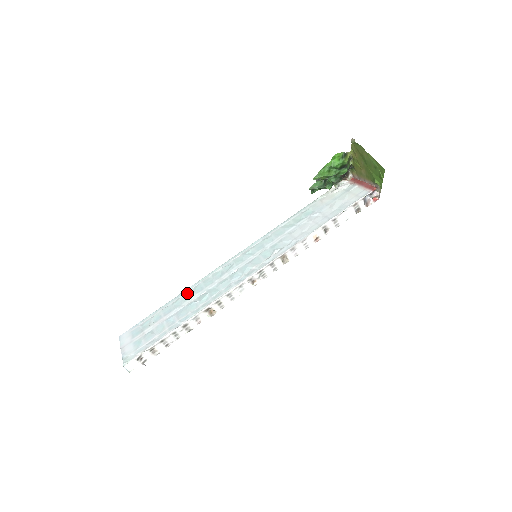
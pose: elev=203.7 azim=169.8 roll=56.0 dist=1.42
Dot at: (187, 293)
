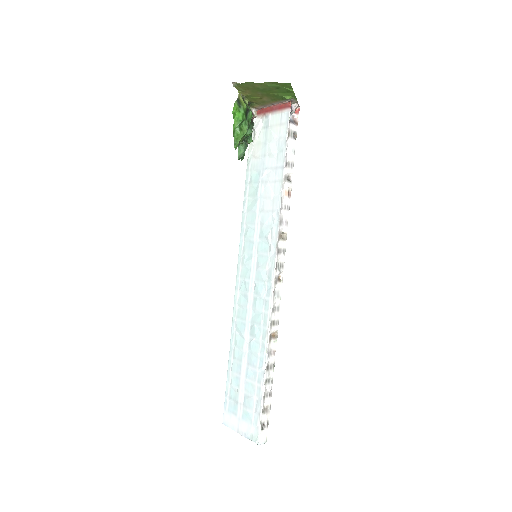
Dot at: (235, 339)
